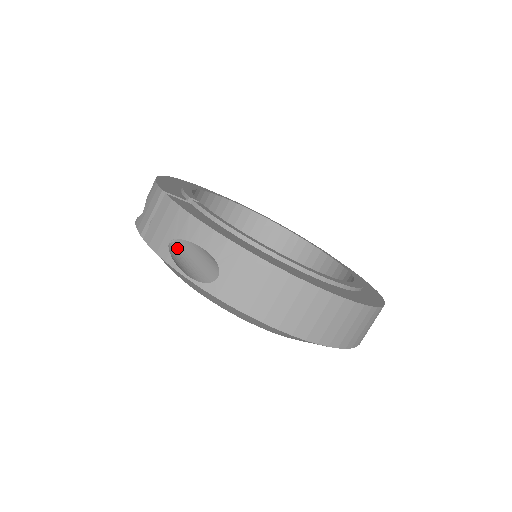
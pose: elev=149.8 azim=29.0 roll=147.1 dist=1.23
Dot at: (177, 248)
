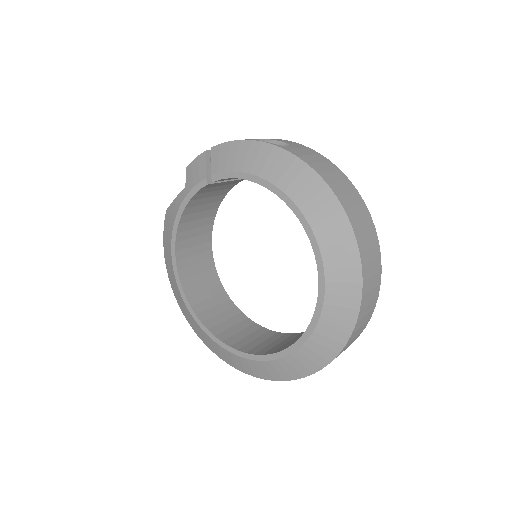
Dot at: occluded
